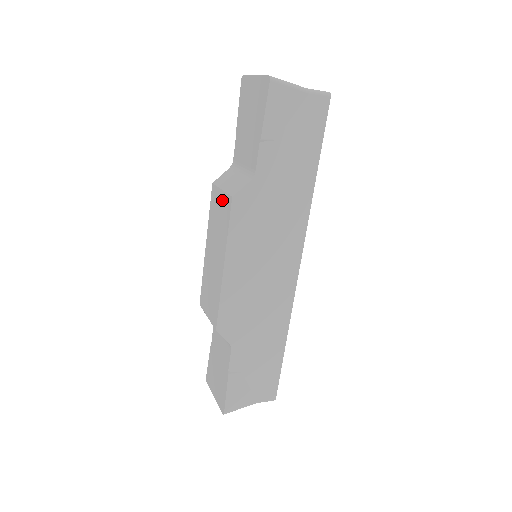
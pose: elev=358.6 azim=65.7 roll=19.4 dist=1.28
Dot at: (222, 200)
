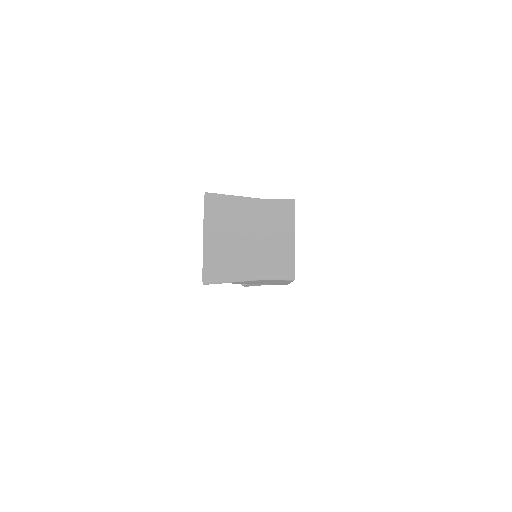
Dot at: occluded
